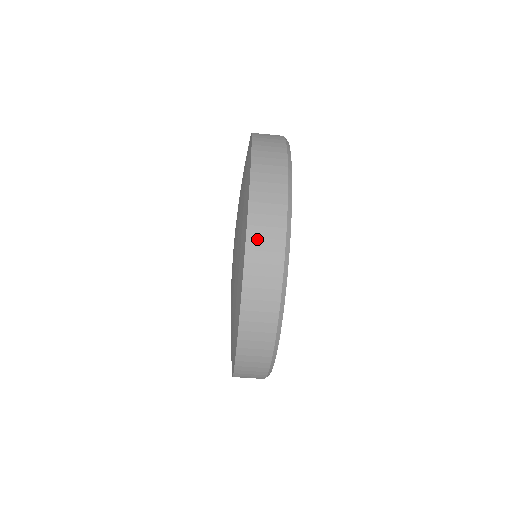
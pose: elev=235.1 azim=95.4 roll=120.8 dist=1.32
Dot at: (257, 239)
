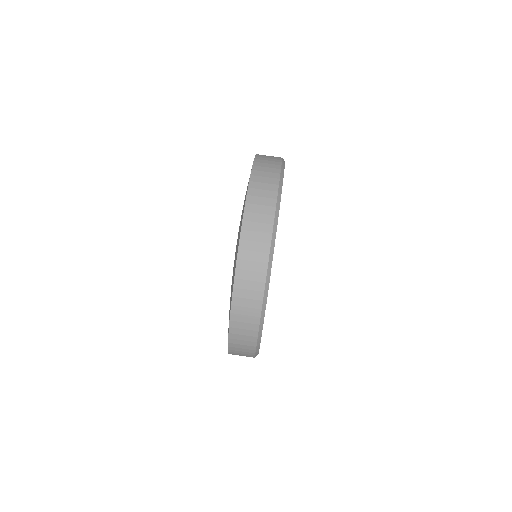
Dot at: (244, 271)
